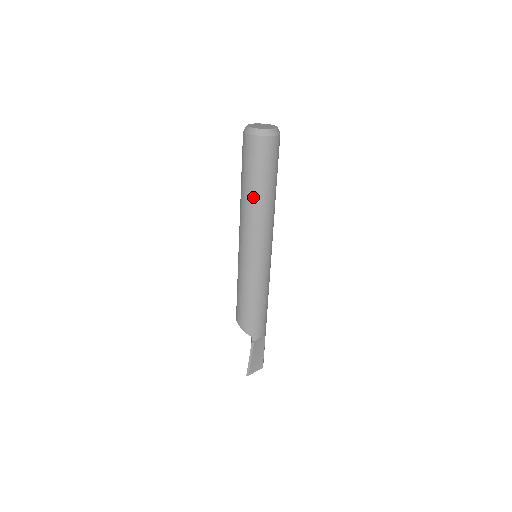
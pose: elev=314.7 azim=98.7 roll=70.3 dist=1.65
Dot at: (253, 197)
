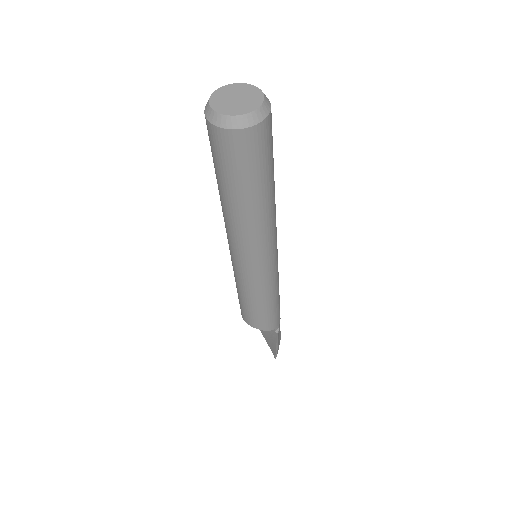
Dot at: (257, 207)
